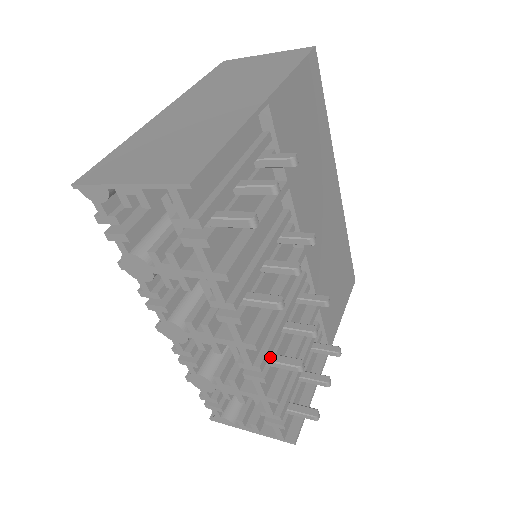
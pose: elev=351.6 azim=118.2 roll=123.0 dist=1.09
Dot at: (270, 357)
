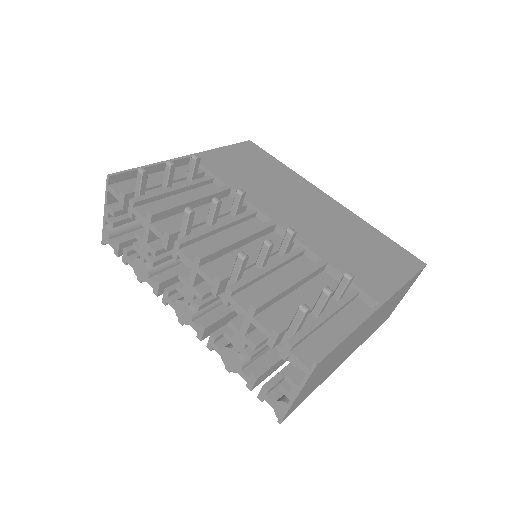
Dot at: (233, 274)
